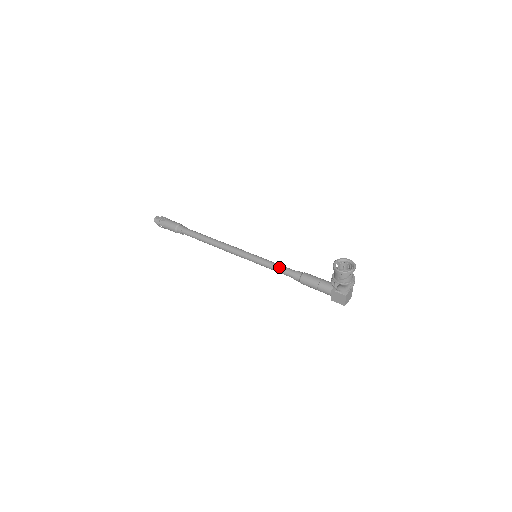
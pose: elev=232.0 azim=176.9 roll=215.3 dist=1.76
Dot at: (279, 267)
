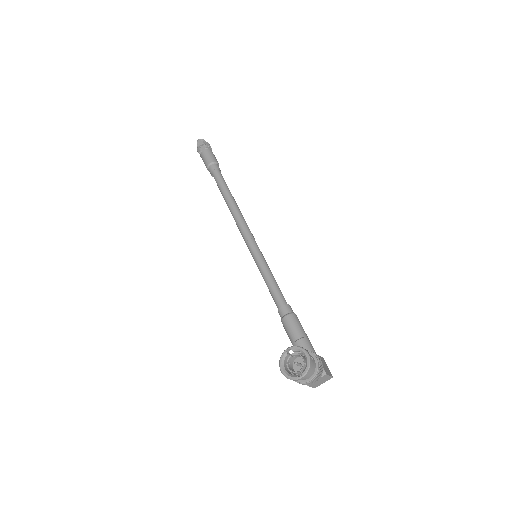
Dot at: (269, 288)
